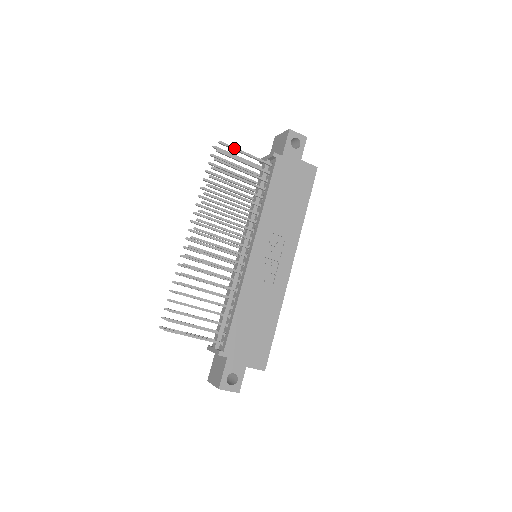
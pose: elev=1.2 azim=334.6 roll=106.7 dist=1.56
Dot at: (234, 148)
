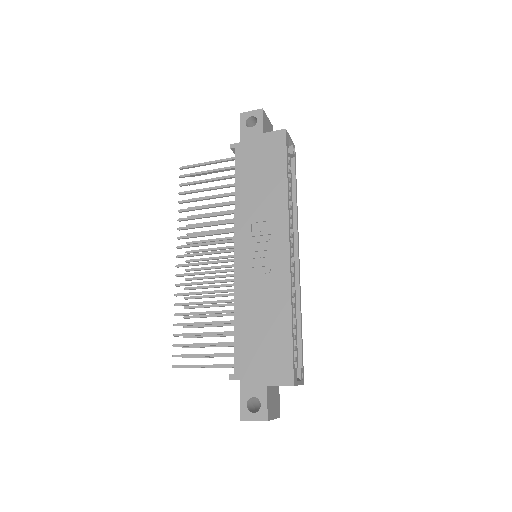
Dot at: (194, 165)
